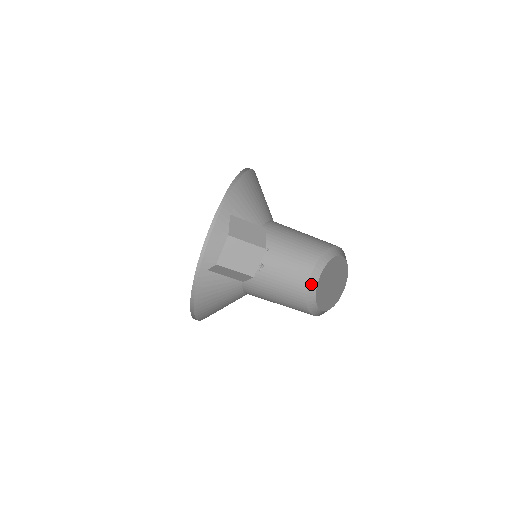
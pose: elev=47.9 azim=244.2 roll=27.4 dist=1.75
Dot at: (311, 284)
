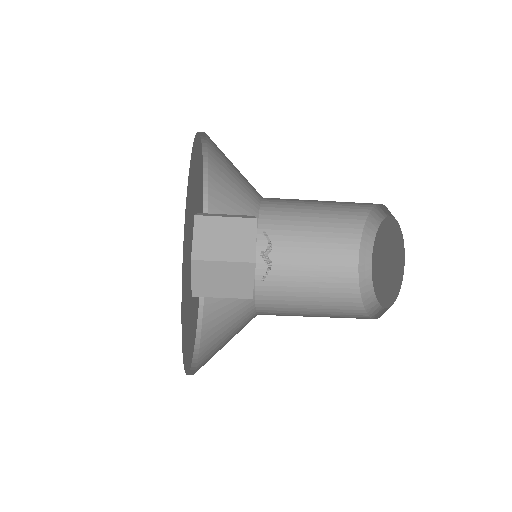
Dot at: (363, 251)
